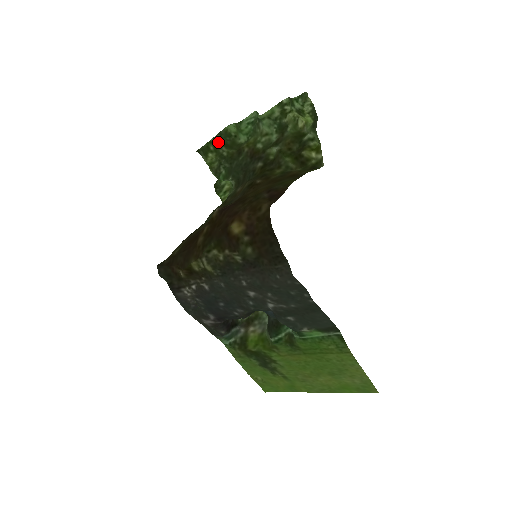
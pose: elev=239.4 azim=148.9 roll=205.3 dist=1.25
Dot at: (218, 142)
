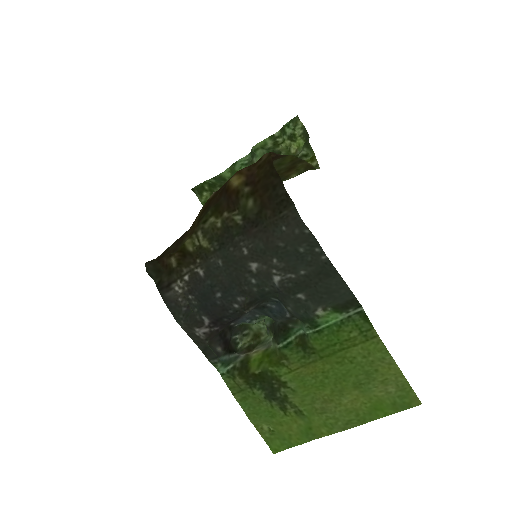
Dot at: (213, 183)
